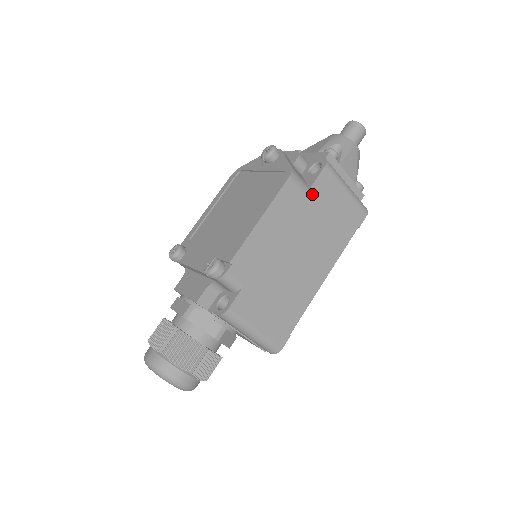
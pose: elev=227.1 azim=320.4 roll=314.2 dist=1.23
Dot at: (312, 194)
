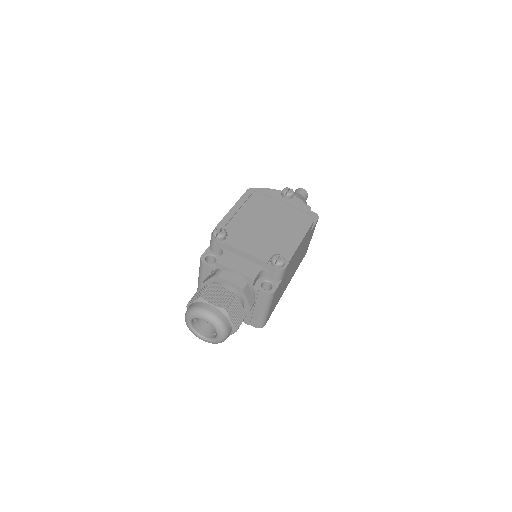
Dot at: occluded
